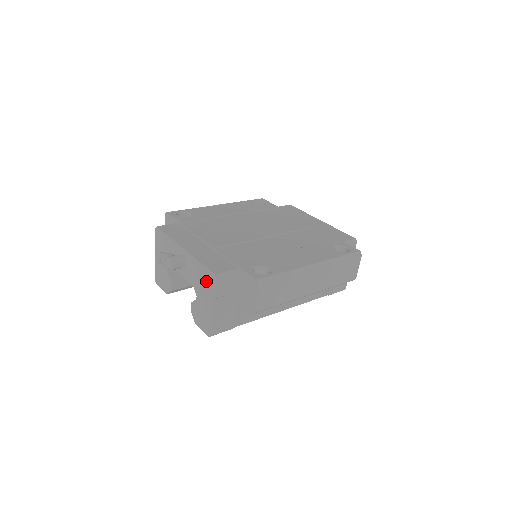
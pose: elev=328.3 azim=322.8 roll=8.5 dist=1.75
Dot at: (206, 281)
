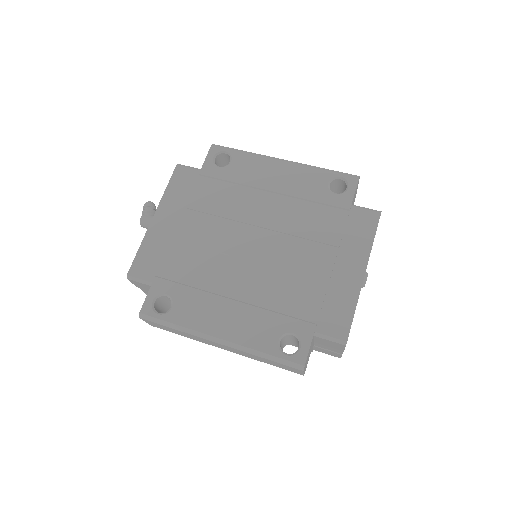
Dot at: occluded
